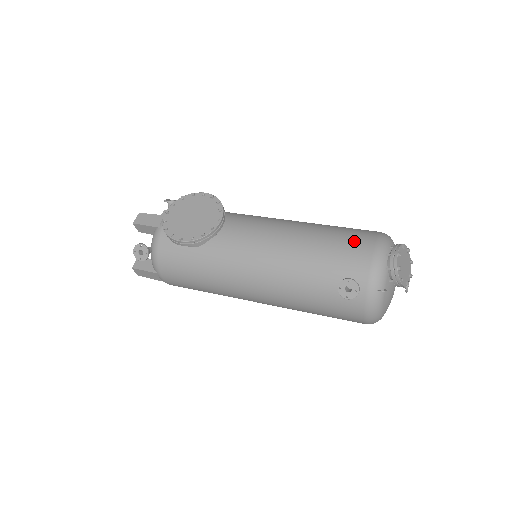
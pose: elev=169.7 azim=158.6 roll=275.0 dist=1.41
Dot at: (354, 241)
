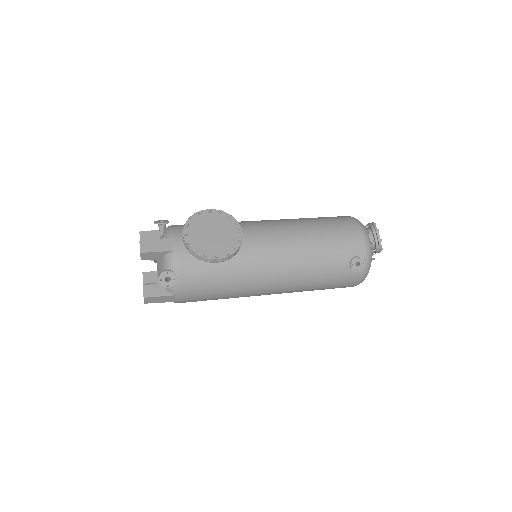
Dot at: (344, 227)
